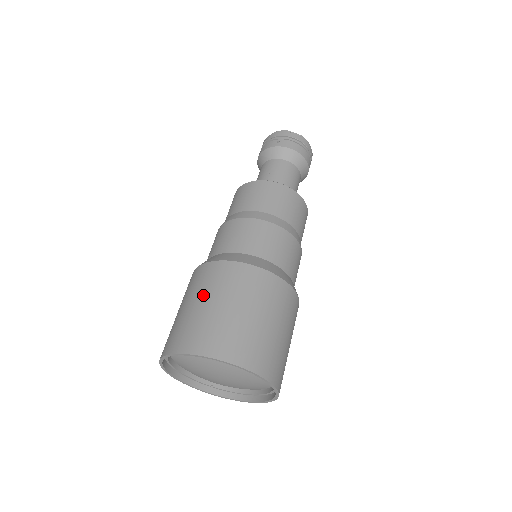
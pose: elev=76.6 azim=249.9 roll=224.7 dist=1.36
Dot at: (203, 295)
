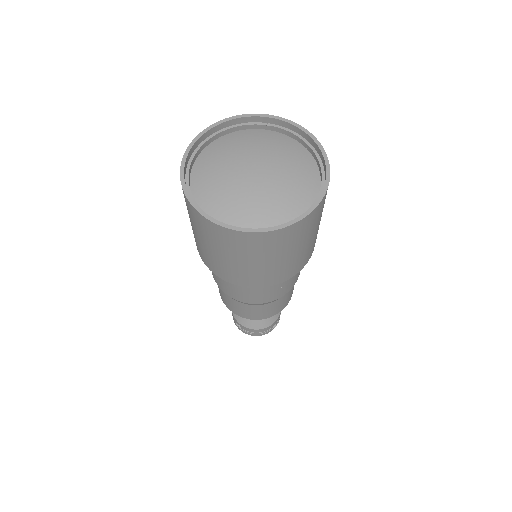
Dot at: occluded
